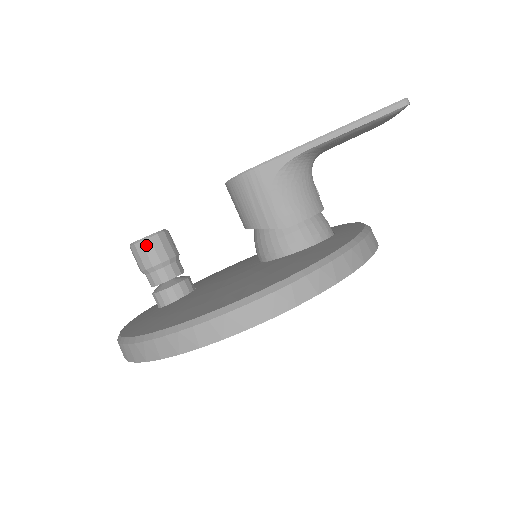
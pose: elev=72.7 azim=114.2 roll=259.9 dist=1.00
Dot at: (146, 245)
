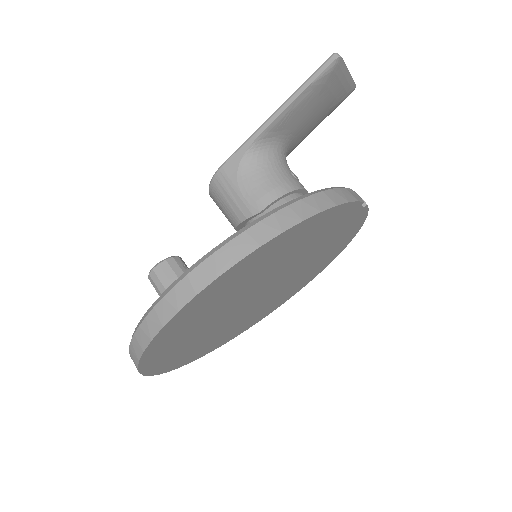
Dot at: (157, 271)
